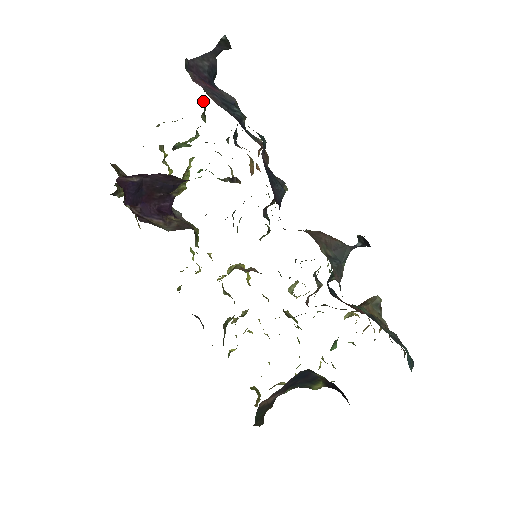
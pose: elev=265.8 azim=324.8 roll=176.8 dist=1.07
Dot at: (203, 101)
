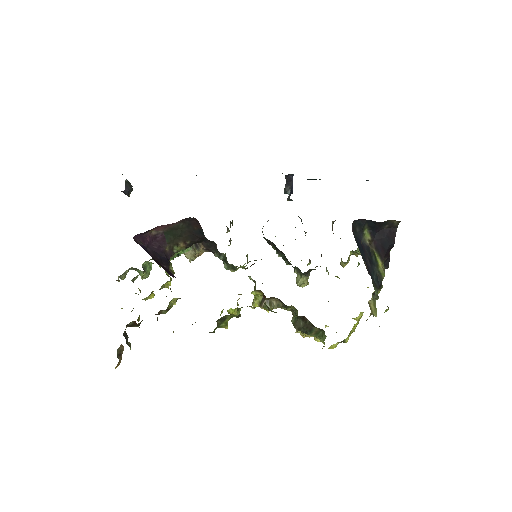
Dot at: occluded
